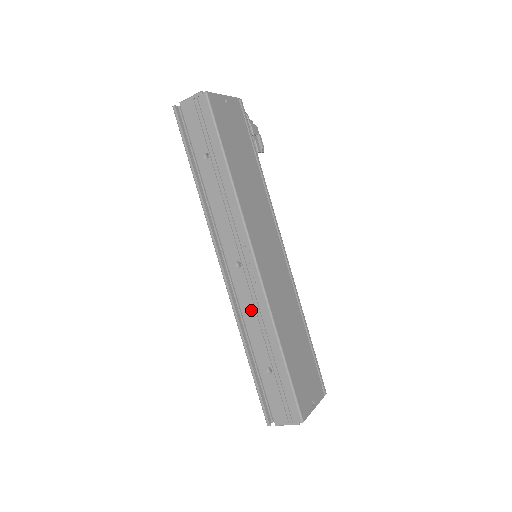
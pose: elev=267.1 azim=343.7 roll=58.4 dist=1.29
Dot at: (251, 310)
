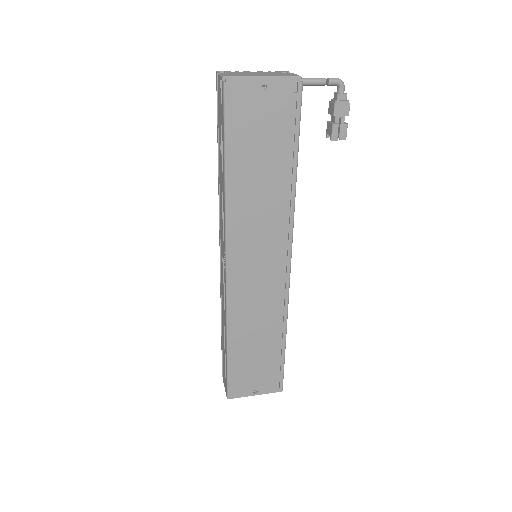
Dot at: (223, 299)
